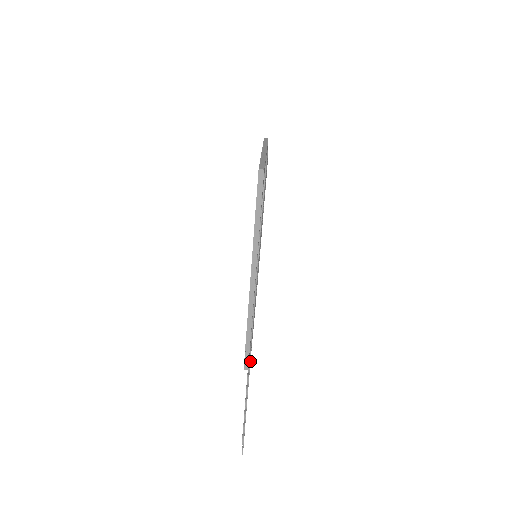
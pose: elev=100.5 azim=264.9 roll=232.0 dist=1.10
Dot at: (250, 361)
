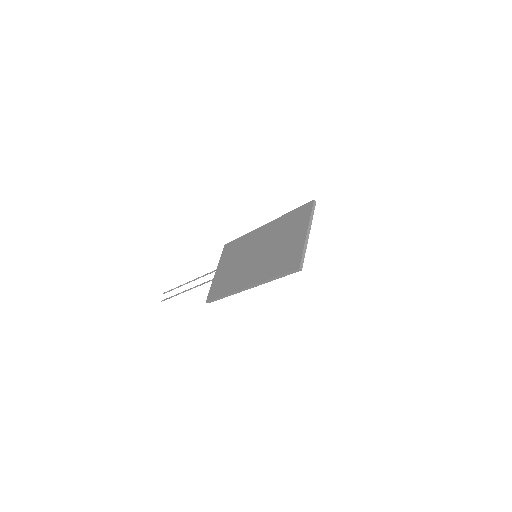
Dot at: occluded
